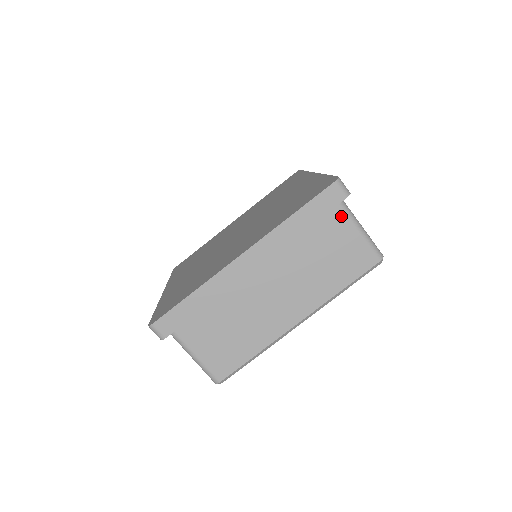
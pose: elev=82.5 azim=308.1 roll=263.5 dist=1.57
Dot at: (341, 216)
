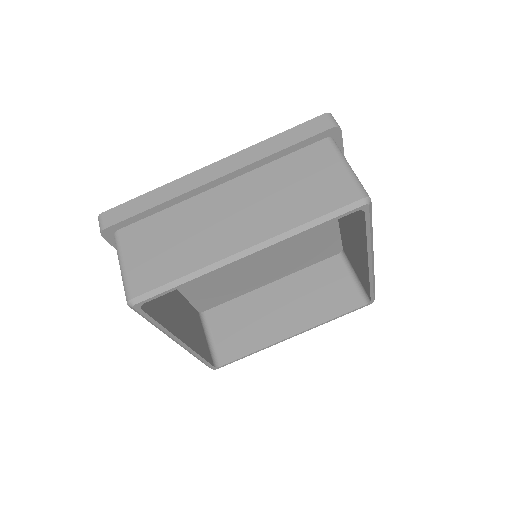
Dot at: (327, 149)
